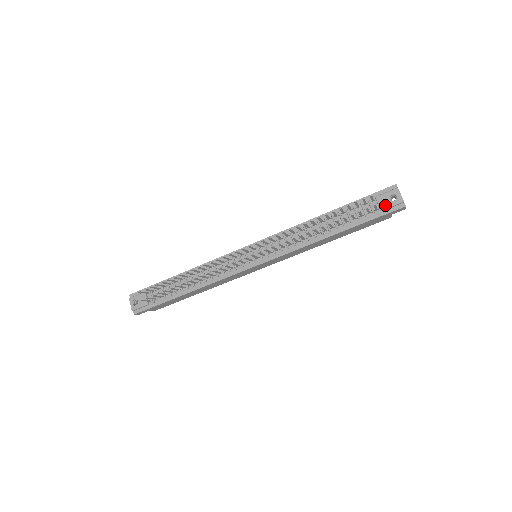
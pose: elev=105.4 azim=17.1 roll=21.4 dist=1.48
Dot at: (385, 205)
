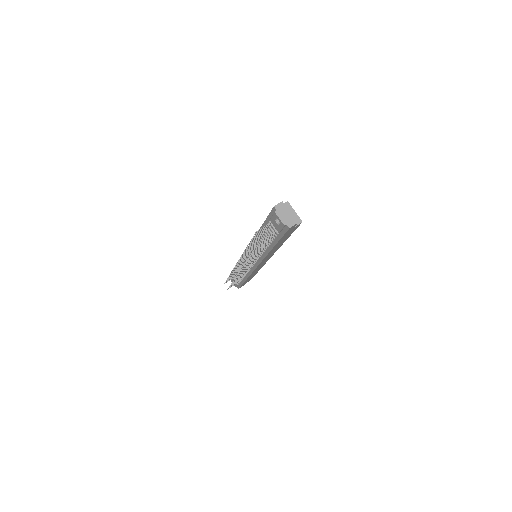
Dot at: (277, 228)
